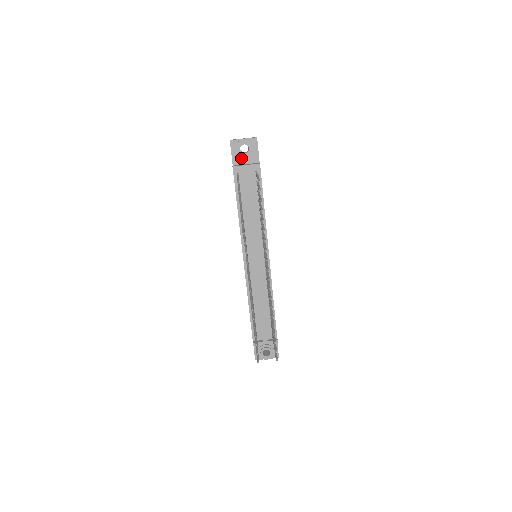
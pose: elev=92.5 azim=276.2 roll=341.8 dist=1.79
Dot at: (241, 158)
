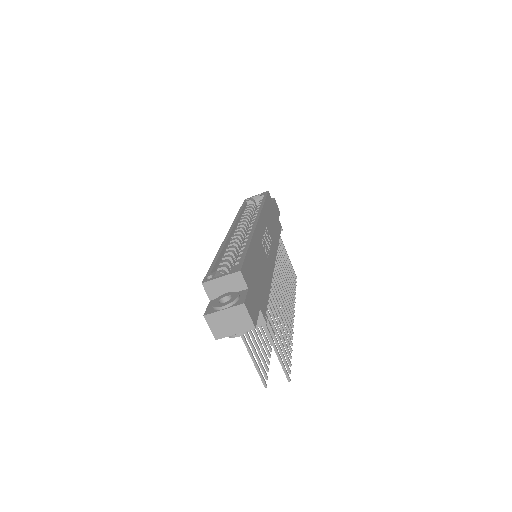
Dot at: occluded
